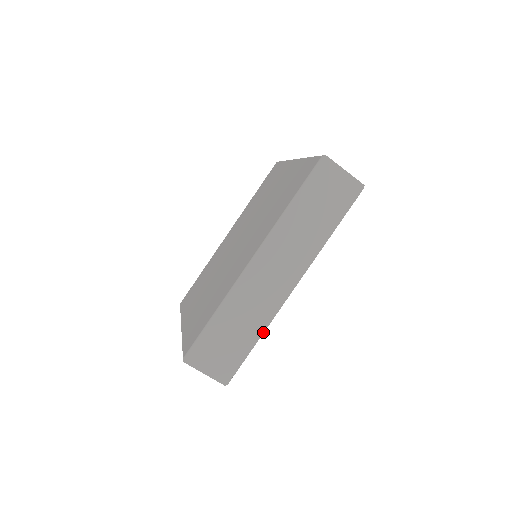
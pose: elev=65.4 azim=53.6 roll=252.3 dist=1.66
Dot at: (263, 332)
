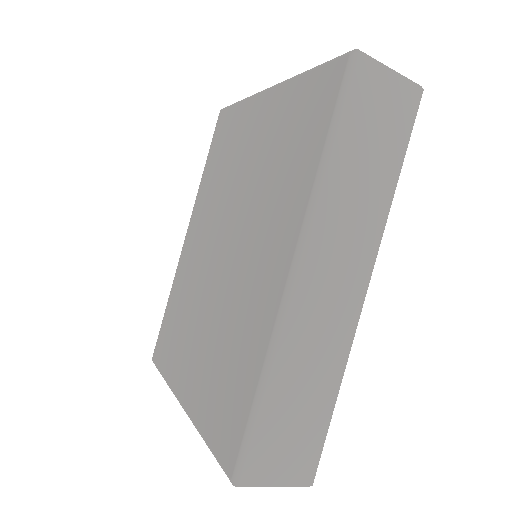
Dot at: (341, 379)
